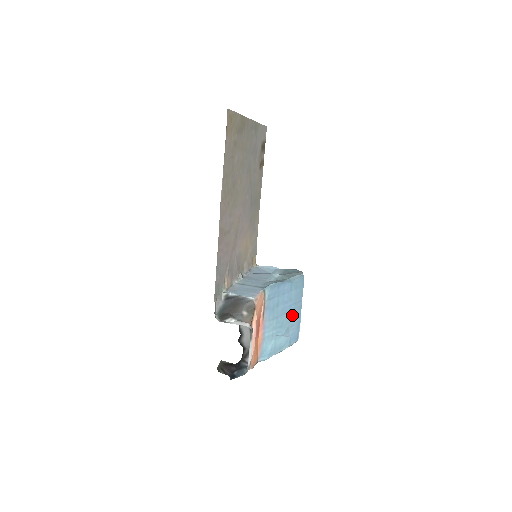
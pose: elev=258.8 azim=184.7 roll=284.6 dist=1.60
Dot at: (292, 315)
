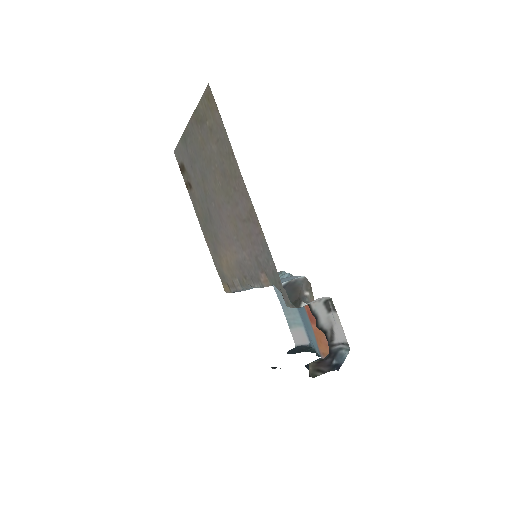
Dot at: (301, 312)
